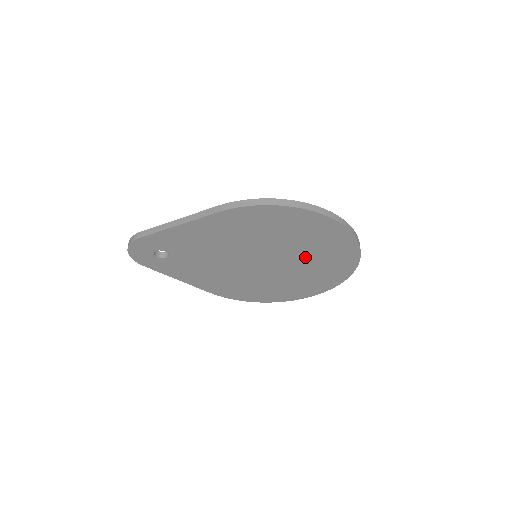
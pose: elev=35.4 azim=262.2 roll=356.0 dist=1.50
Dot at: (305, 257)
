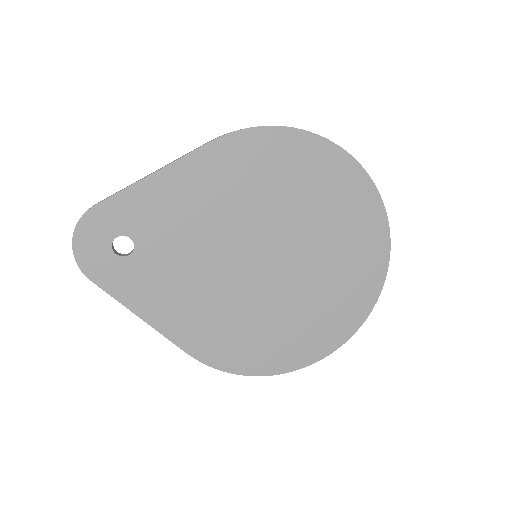
Dot at: (322, 243)
